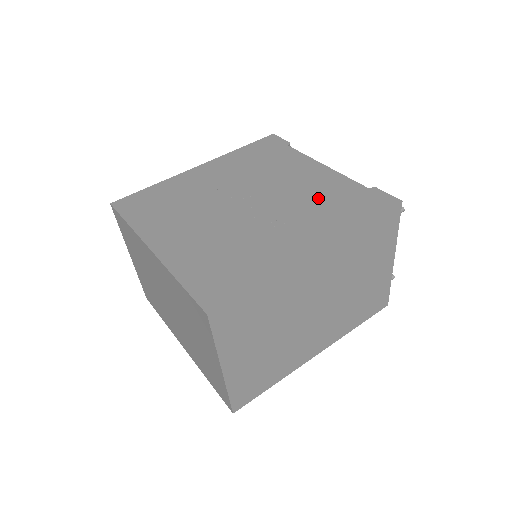
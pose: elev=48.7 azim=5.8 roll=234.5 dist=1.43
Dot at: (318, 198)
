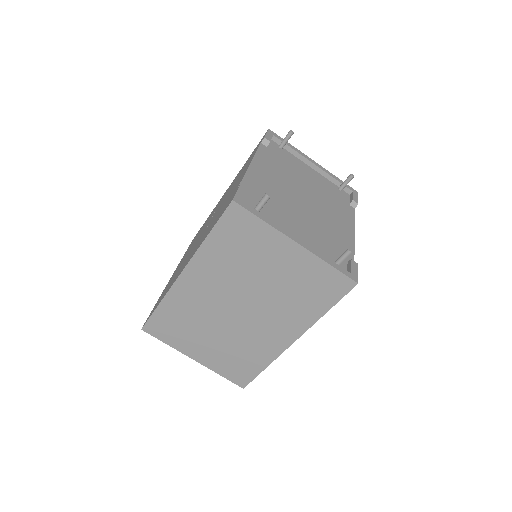
Dot at: occluded
